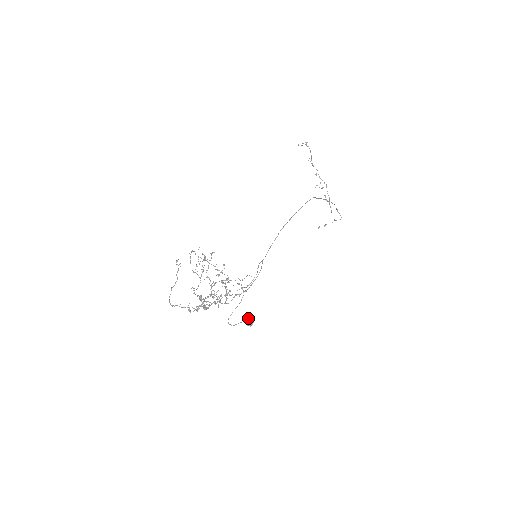
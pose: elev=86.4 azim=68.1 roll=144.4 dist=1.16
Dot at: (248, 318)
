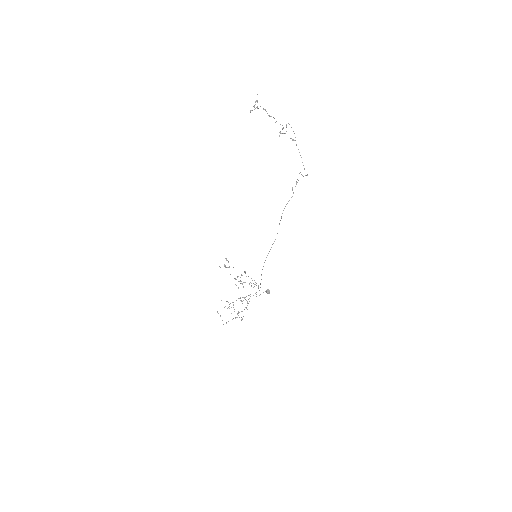
Dot at: (266, 291)
